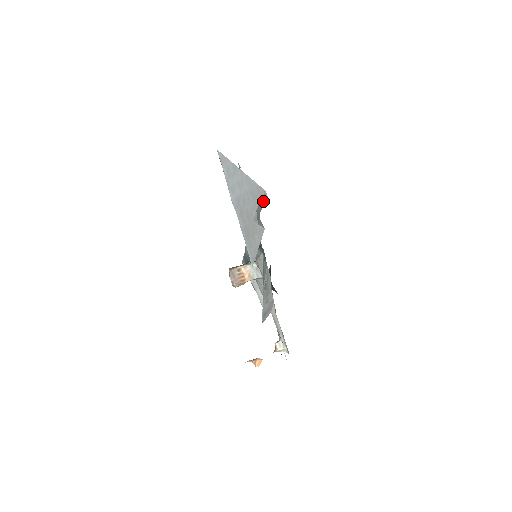
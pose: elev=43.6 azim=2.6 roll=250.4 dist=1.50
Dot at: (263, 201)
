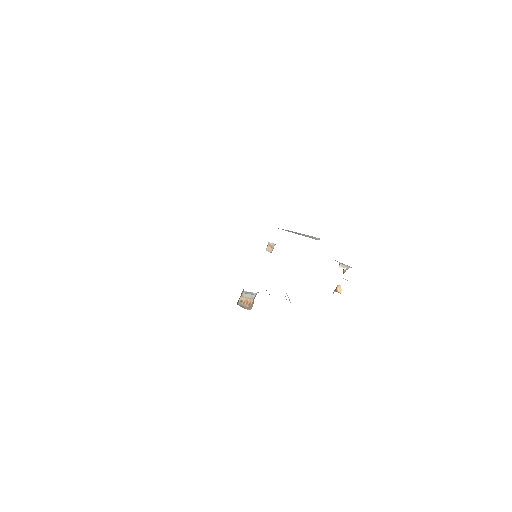
Dot at: occluded
